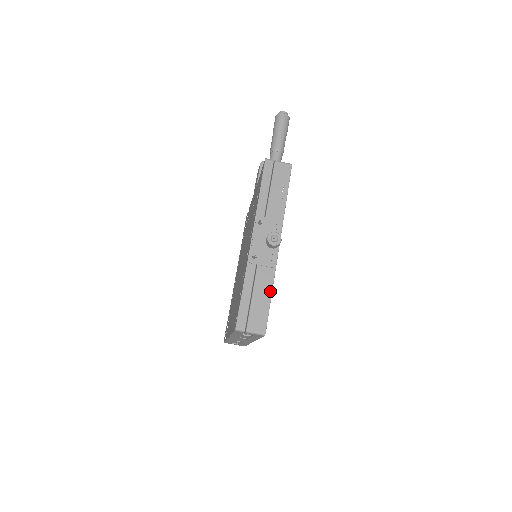
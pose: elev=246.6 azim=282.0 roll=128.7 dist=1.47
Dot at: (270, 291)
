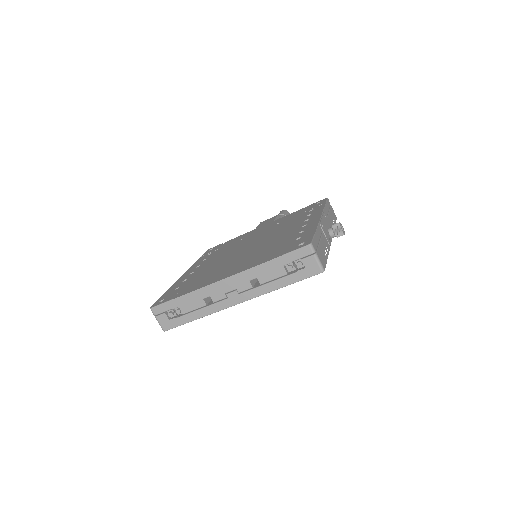
Dot at: (328, 253)
